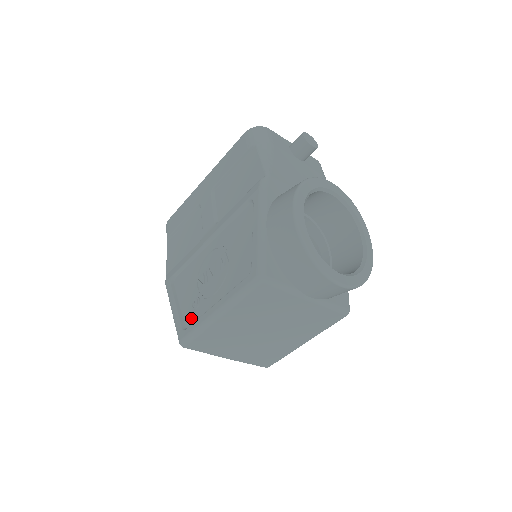
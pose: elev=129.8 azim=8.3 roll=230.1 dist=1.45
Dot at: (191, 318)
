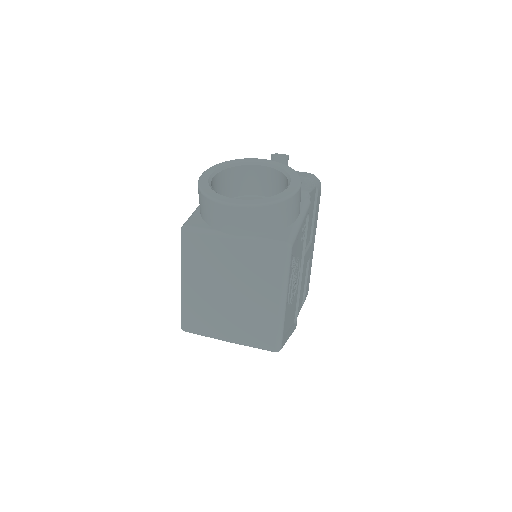
Dot at: occluded
